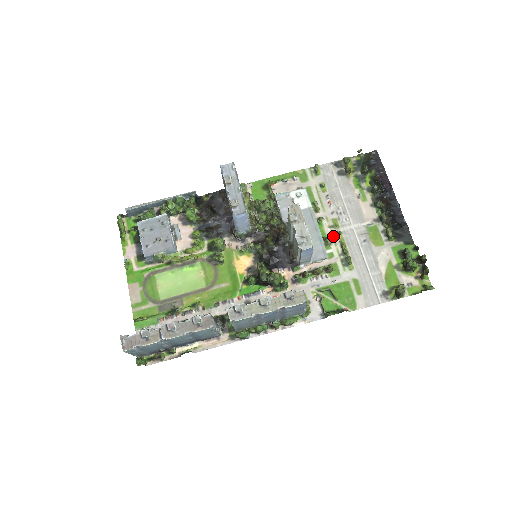
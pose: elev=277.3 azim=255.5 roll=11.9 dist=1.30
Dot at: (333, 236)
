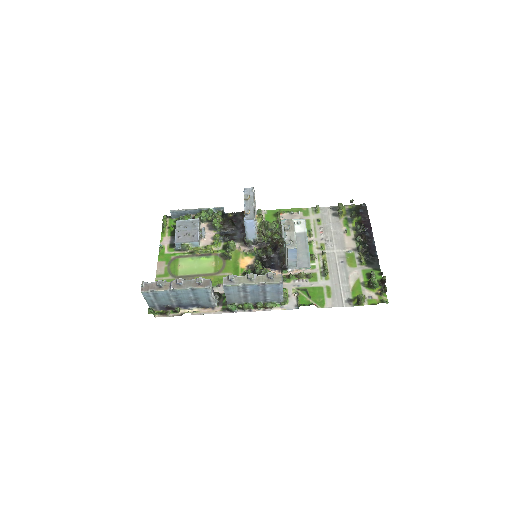
Dot at: (318, 255)
